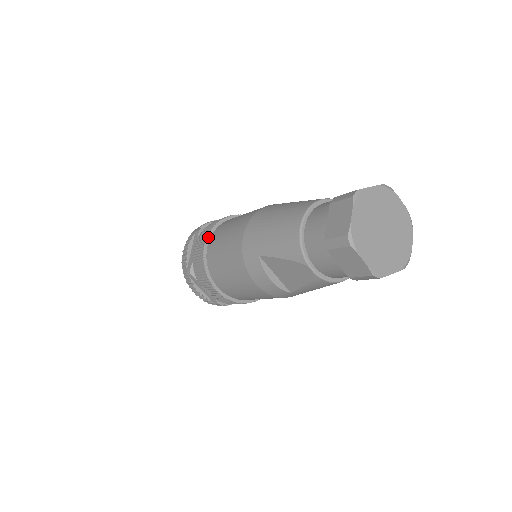
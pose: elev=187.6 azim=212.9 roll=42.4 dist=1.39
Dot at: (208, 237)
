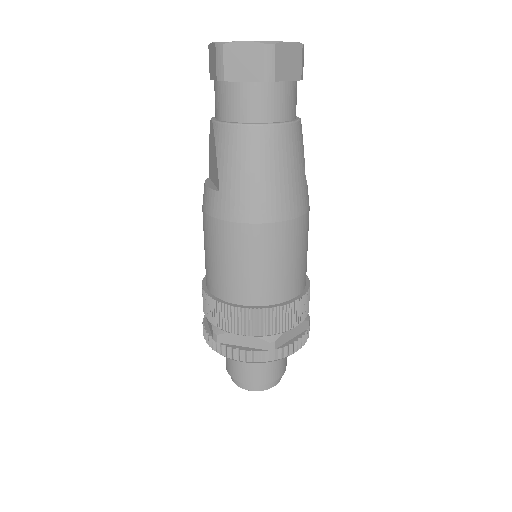
Dot at: occluded
